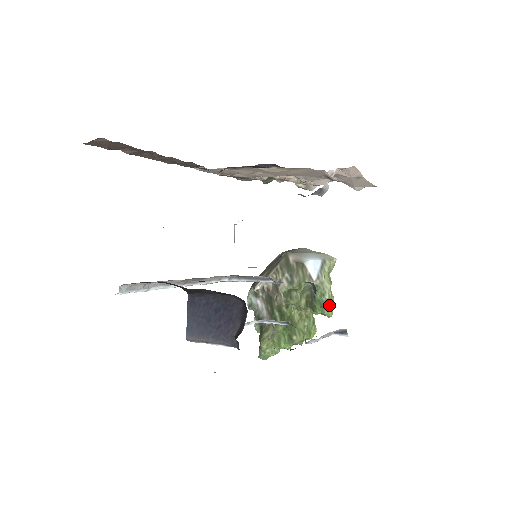
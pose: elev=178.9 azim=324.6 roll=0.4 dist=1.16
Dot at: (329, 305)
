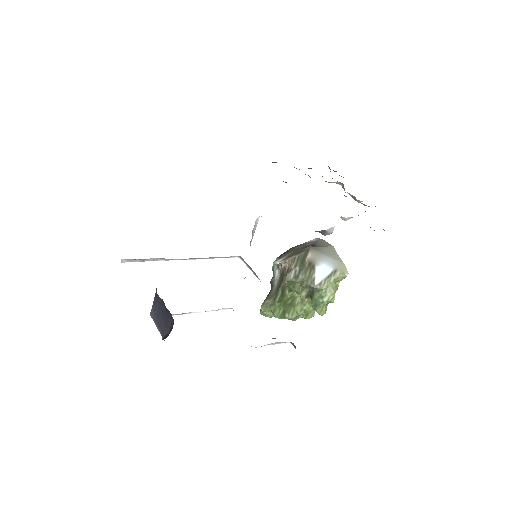
Dot at: occluded
